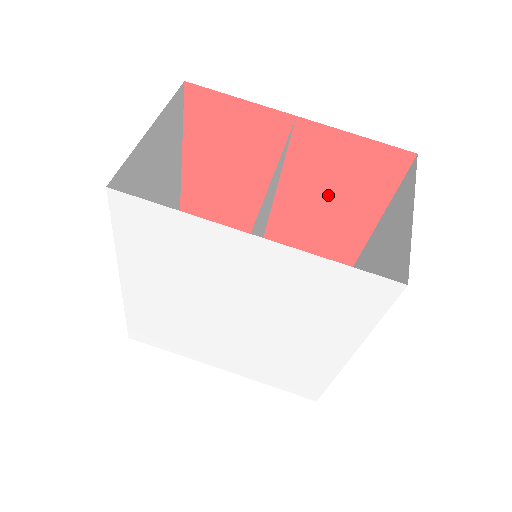
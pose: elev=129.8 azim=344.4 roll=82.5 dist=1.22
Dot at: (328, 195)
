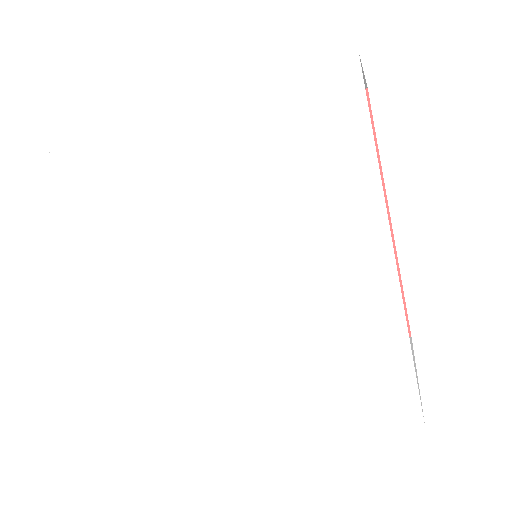
Dot at: occluded
